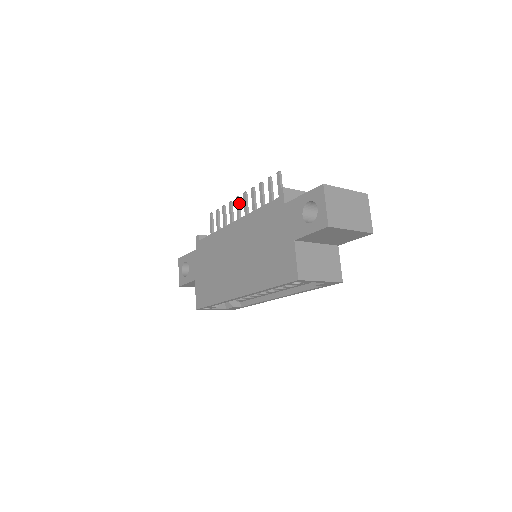
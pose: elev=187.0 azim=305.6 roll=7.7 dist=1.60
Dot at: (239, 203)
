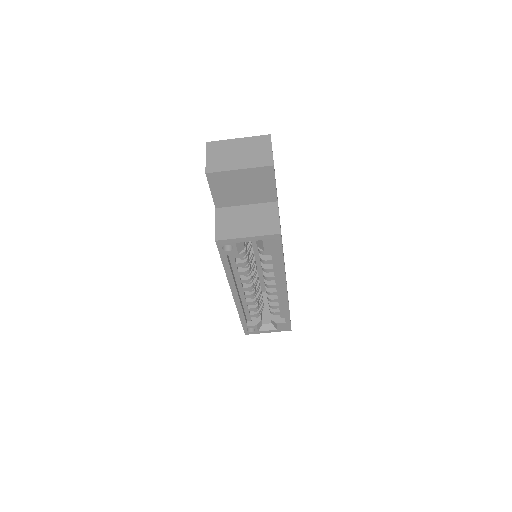
Dot at: occluded
